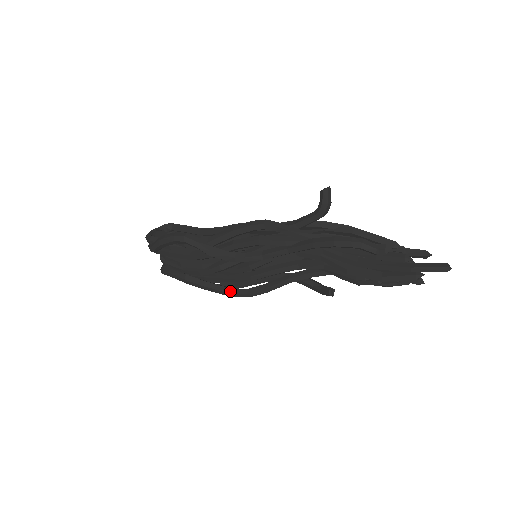
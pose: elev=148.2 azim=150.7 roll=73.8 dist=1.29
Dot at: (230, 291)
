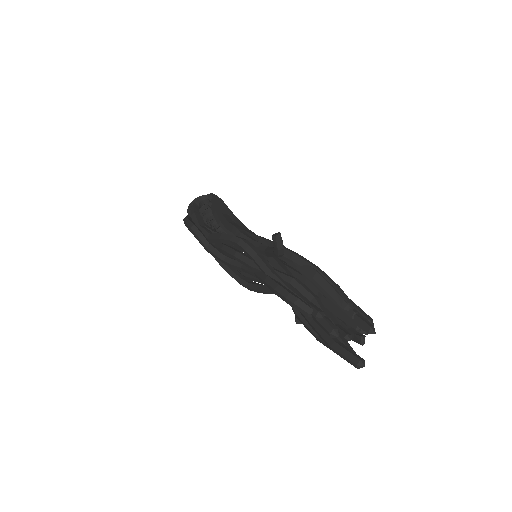
Dot at: (236, 278)
